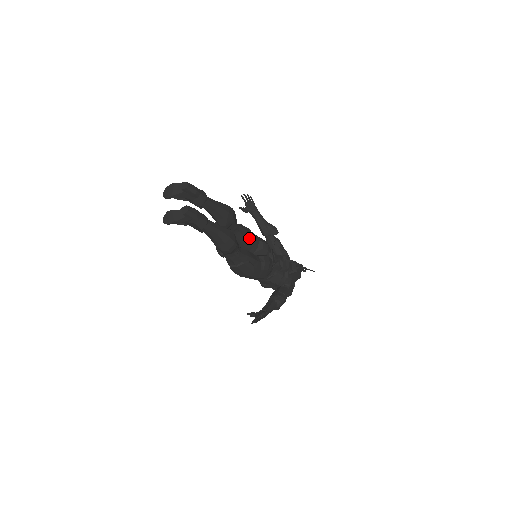
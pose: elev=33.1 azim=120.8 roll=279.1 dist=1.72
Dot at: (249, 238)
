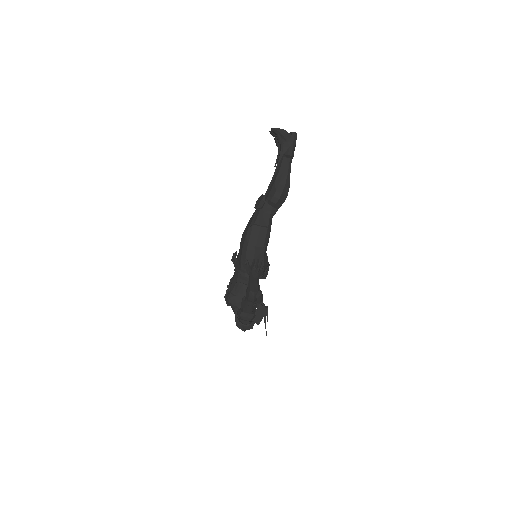
Dot at: occluded
